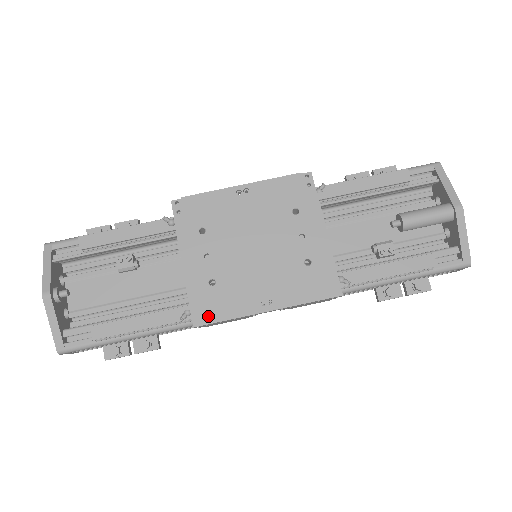
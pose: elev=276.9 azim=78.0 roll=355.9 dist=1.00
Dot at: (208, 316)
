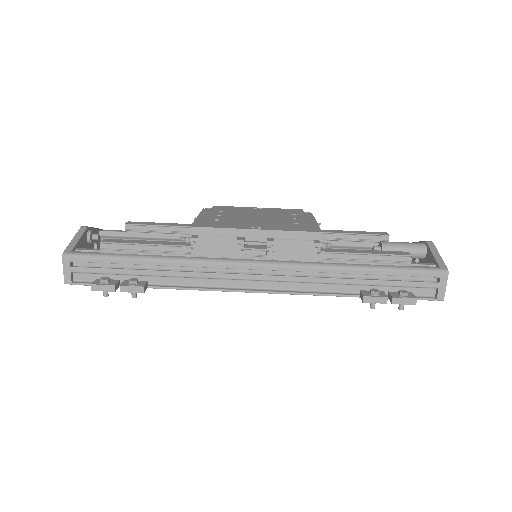
Dot at: (205, 225)
